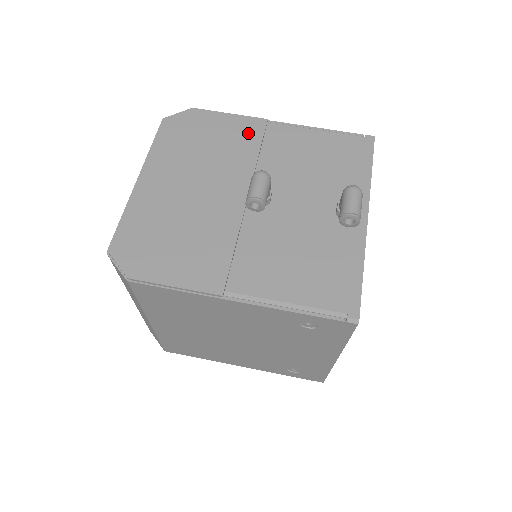
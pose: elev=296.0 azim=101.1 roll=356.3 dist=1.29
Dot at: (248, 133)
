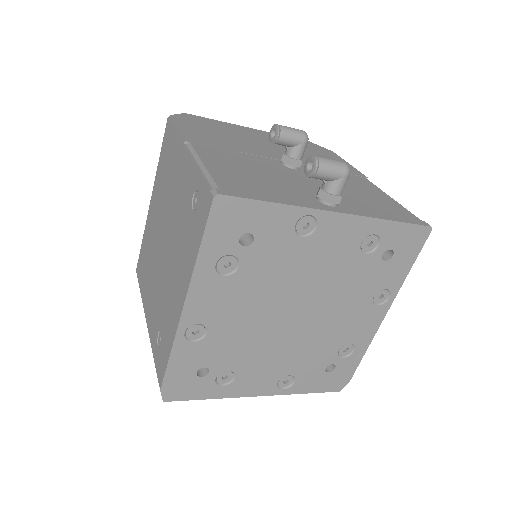
Dot at: occluded
